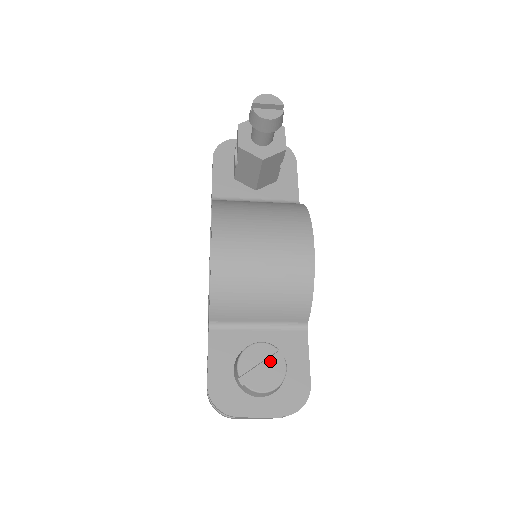
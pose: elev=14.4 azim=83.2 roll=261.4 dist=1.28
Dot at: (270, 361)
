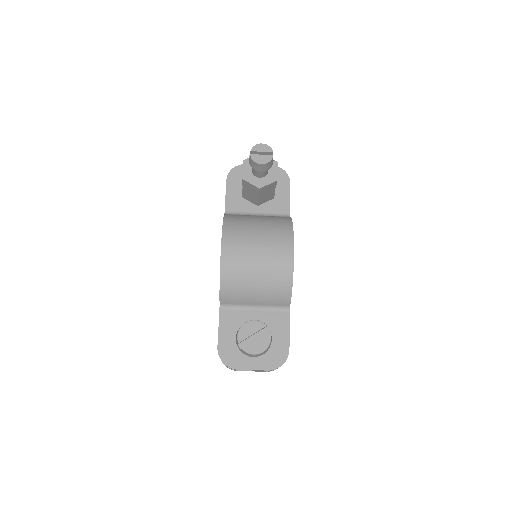
Dot at: (261, 333)
